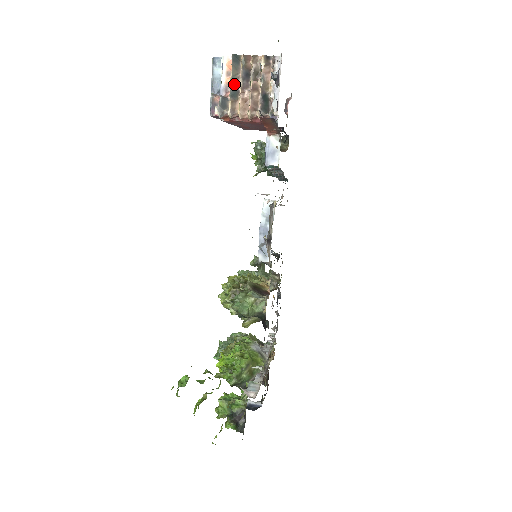
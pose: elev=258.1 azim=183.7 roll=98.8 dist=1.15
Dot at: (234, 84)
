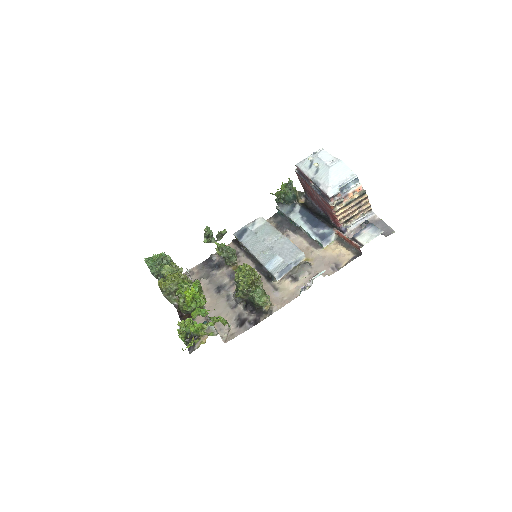
Dot at: (352, 201)
